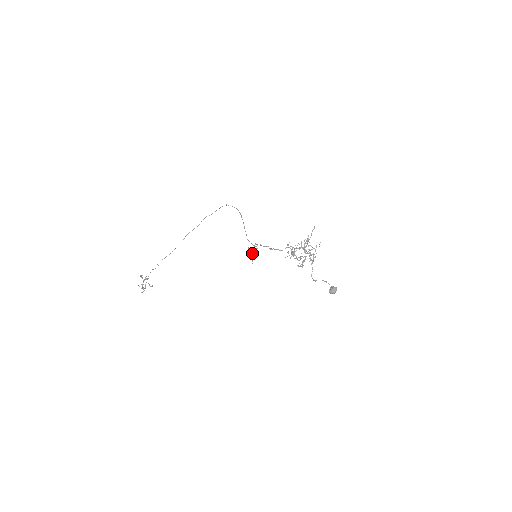
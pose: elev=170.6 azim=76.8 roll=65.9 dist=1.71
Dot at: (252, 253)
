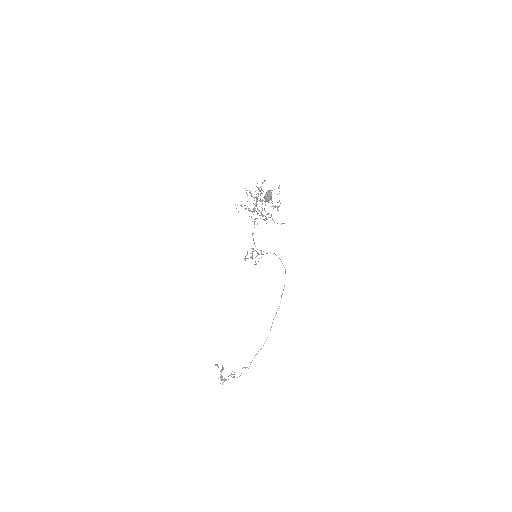
Dot at: occluded
